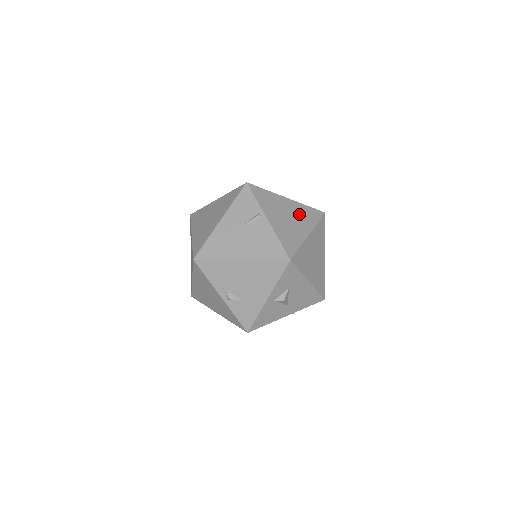
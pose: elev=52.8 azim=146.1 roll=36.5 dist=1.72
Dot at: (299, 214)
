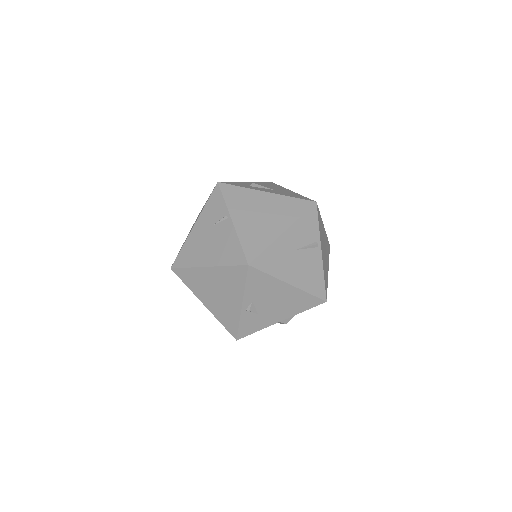
Dot at: (326, 246)
